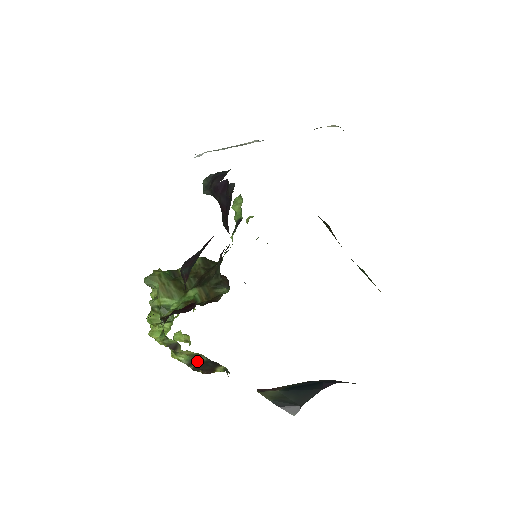
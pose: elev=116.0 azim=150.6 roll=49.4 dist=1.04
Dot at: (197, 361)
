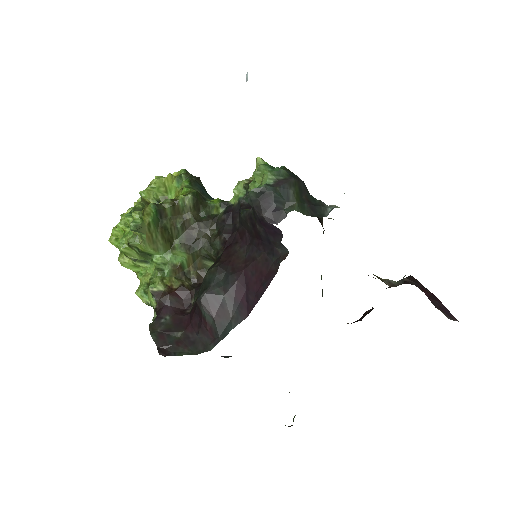
Dot at: occluded
